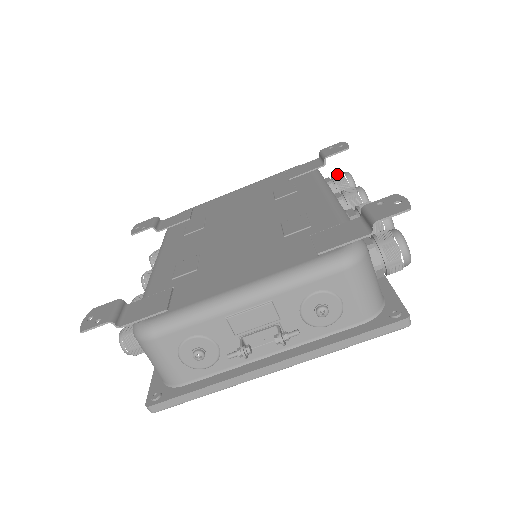
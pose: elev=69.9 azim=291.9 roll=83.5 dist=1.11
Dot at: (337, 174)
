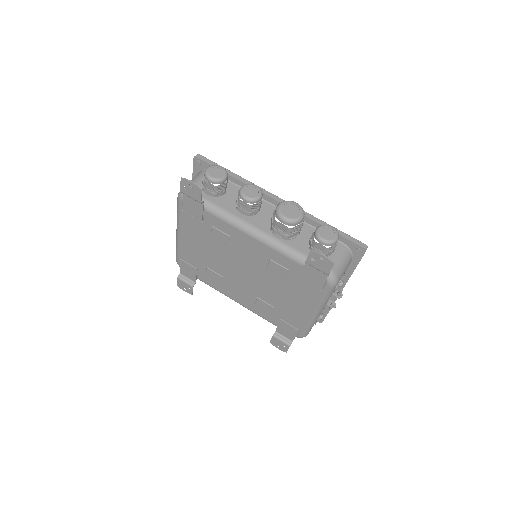
Dot at: (206, 185)
